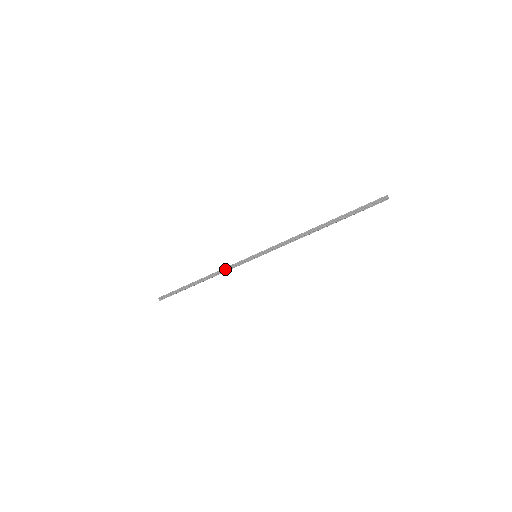
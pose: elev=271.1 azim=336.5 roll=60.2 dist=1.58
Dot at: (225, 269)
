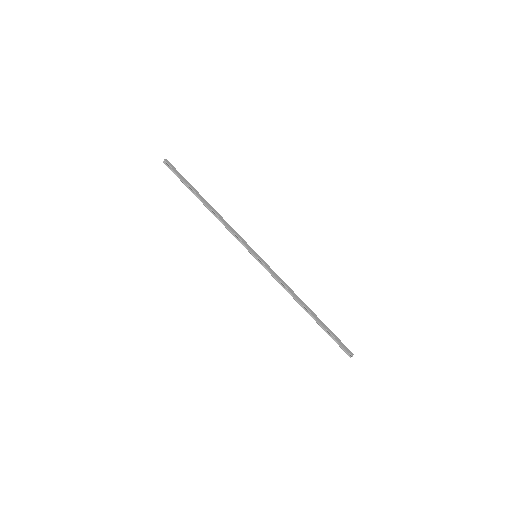
Dot at: (229, 229)
